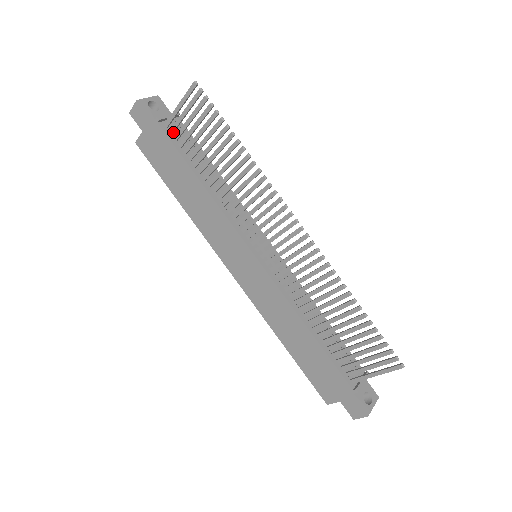
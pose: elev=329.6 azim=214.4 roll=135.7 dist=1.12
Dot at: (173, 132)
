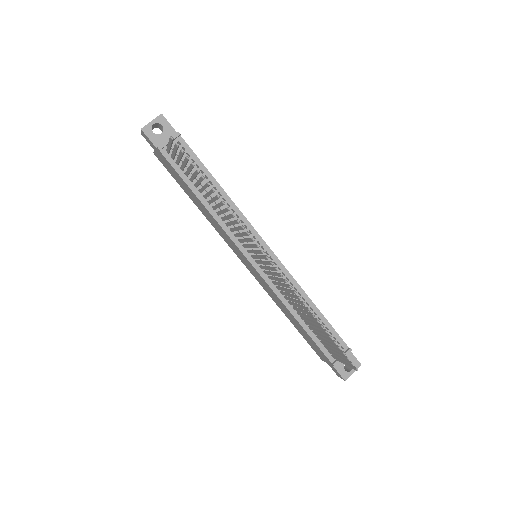
Dot at: (174, 158)
